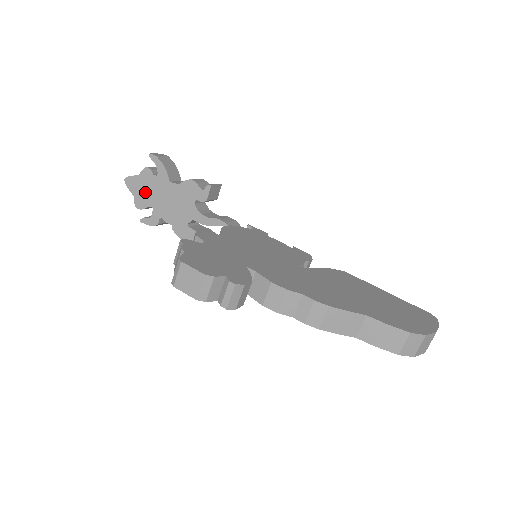
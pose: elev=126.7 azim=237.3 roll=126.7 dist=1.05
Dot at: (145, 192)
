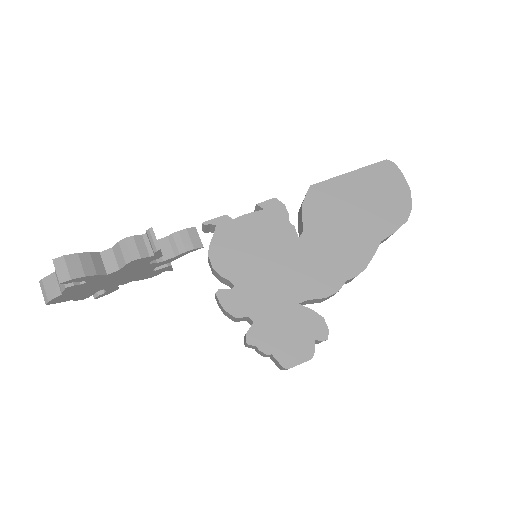
Dot at: (83, 293)
